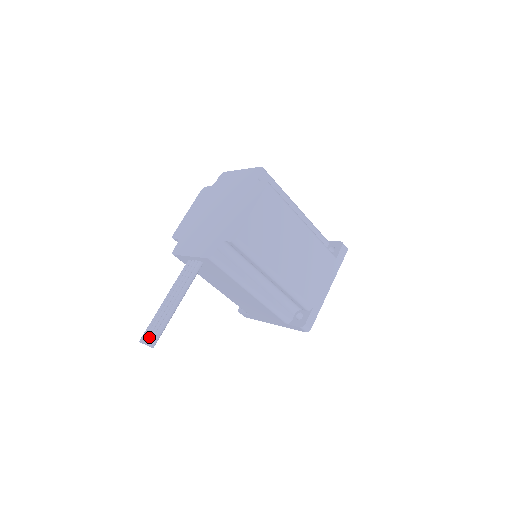
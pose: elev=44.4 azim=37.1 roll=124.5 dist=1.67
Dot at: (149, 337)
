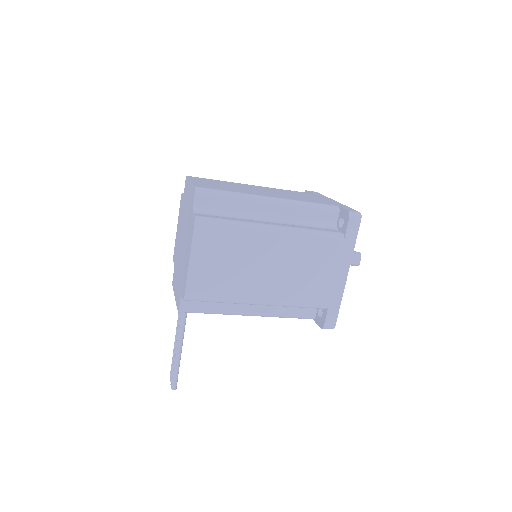
Dot at: (171, 378)
